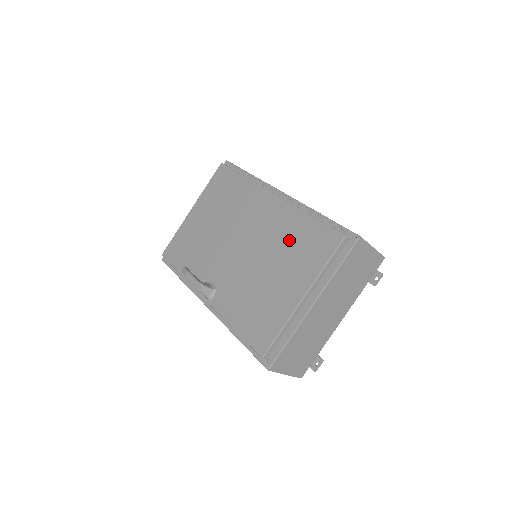
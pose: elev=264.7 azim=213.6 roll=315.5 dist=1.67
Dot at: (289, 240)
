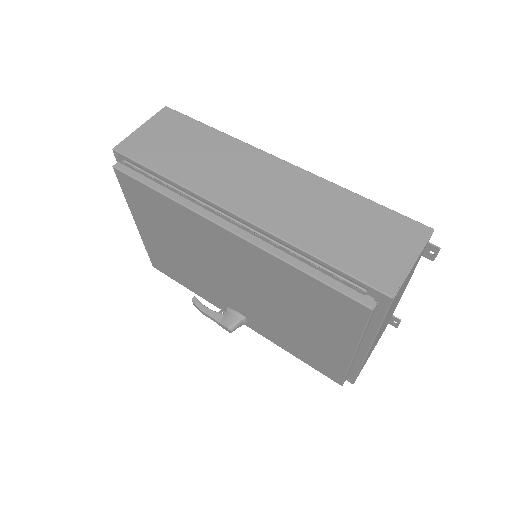
Dot at: (293, 294)
